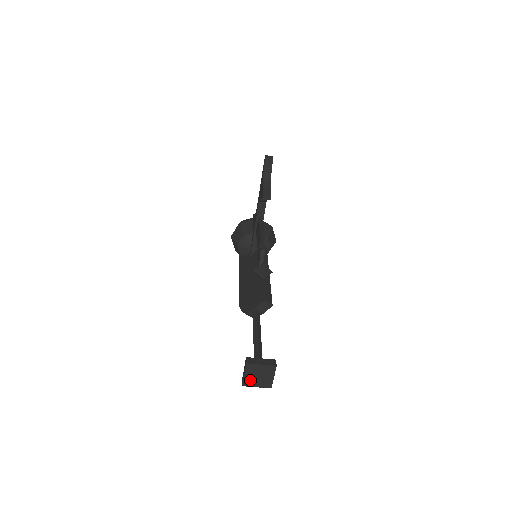
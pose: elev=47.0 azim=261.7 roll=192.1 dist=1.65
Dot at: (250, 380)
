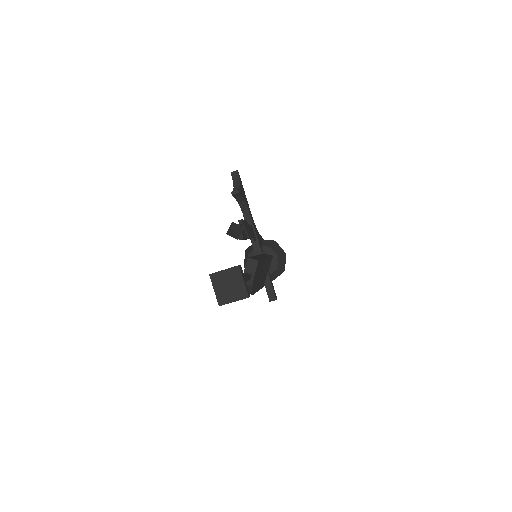
Dot at: (223, 295)
